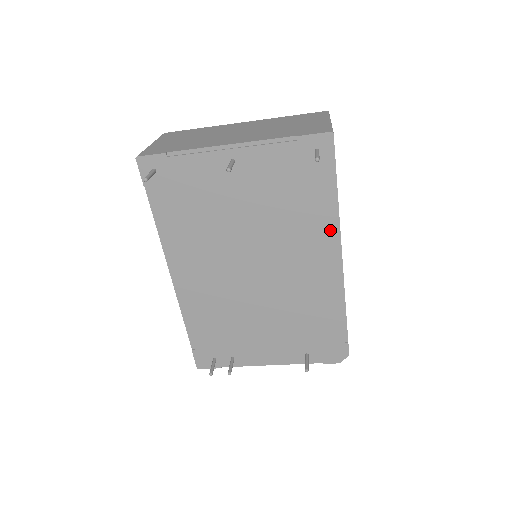
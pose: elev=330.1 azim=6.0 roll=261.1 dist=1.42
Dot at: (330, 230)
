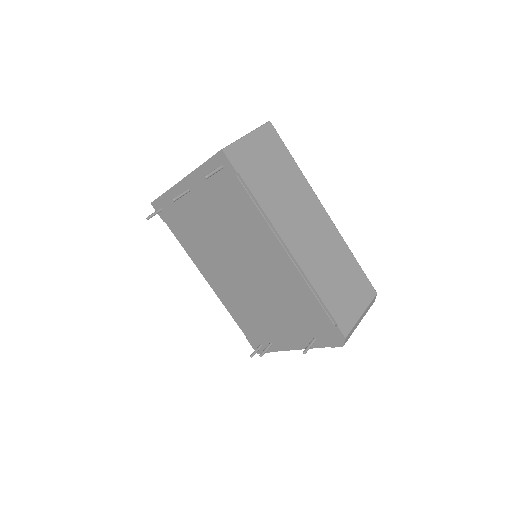
Dot at: (265, 226)
